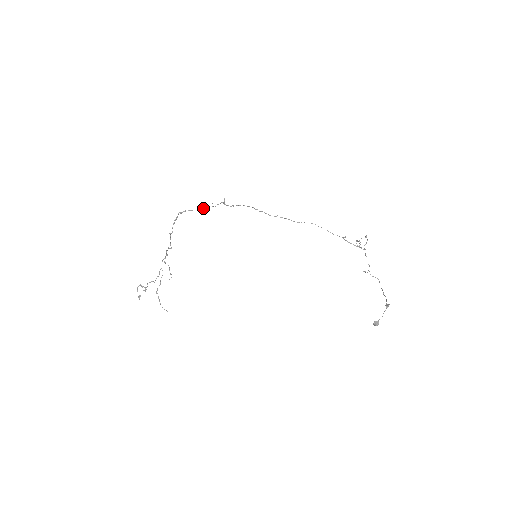
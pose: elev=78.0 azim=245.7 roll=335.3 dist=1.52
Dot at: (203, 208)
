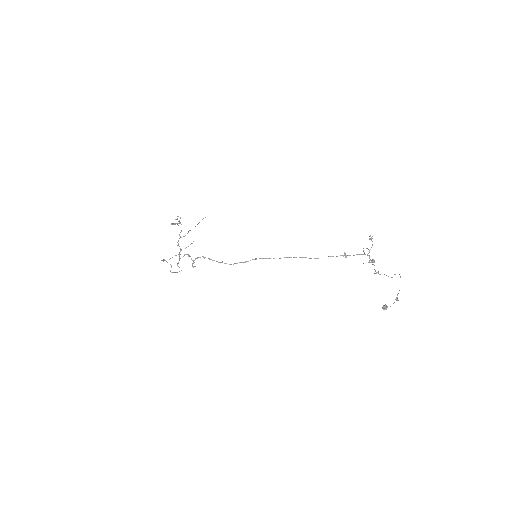
Dot at: occluded
